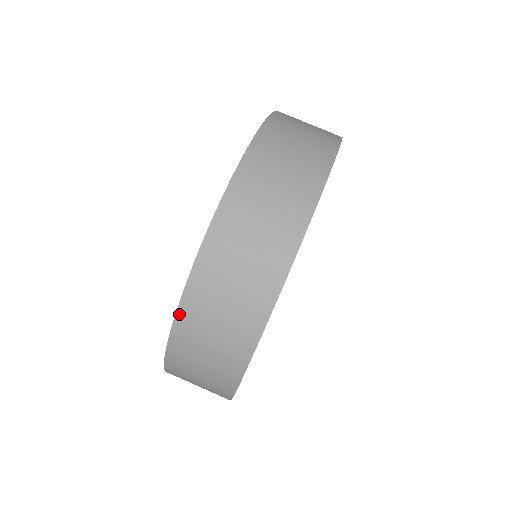
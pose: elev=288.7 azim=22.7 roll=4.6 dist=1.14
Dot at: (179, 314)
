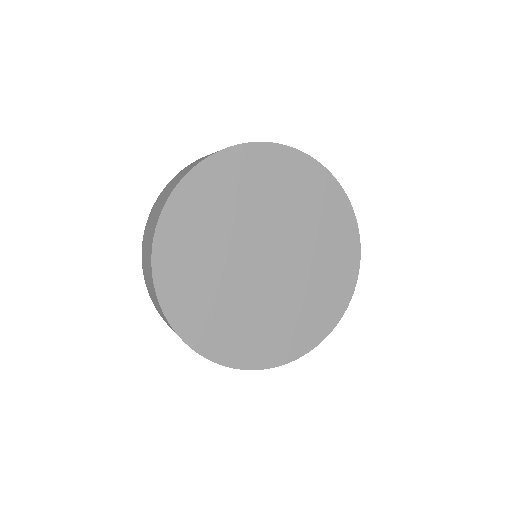
Dot at: (166, 186)
